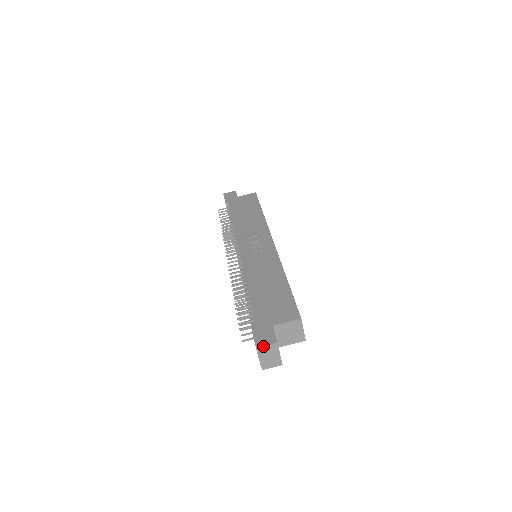
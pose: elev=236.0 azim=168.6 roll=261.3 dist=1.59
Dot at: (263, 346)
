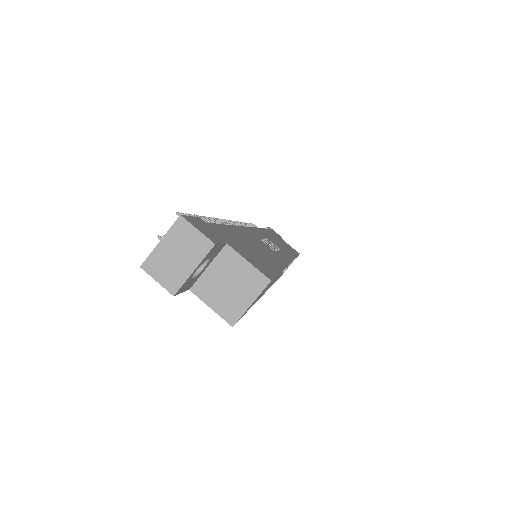
Dot at: (193, 224)
